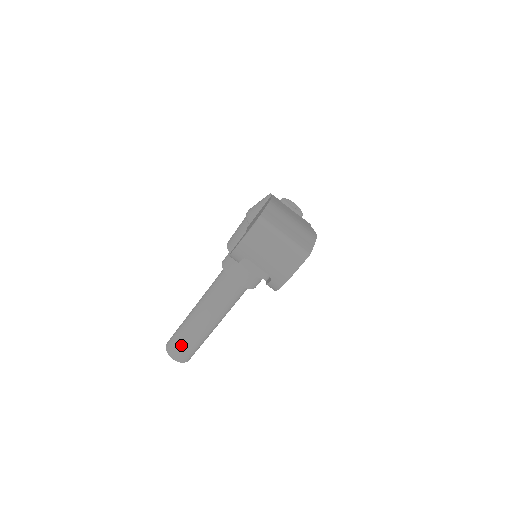
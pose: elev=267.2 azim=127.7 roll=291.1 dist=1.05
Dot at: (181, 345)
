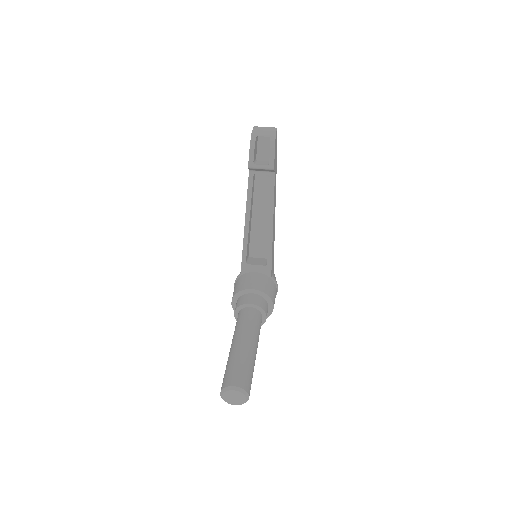
Dot at: (236, 370)
